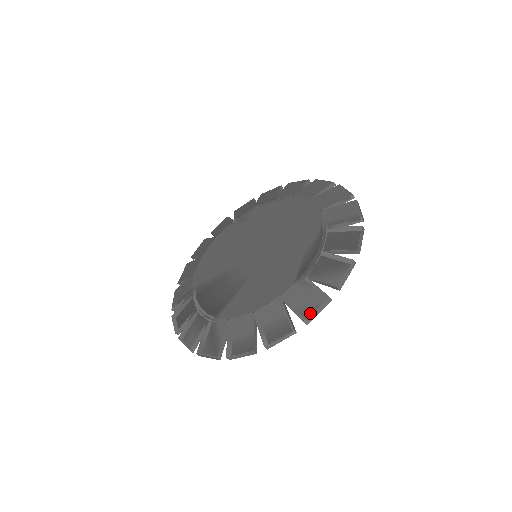
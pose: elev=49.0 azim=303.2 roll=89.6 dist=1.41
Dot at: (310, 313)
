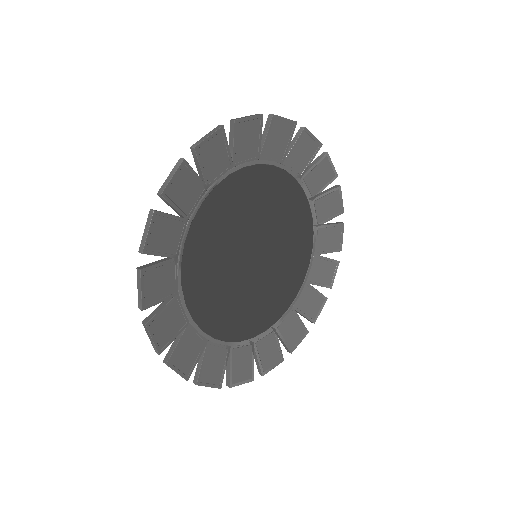
Dot at: (199, 143)
